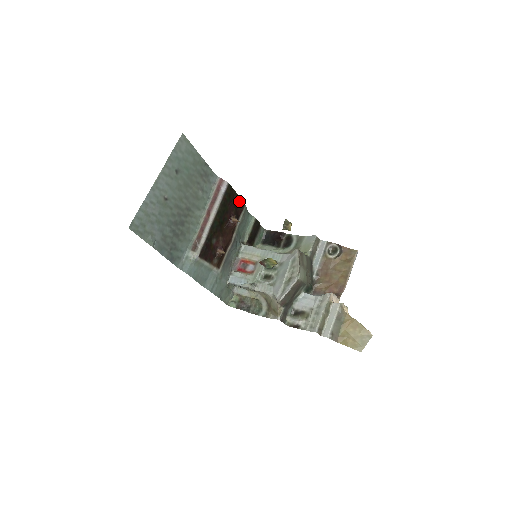
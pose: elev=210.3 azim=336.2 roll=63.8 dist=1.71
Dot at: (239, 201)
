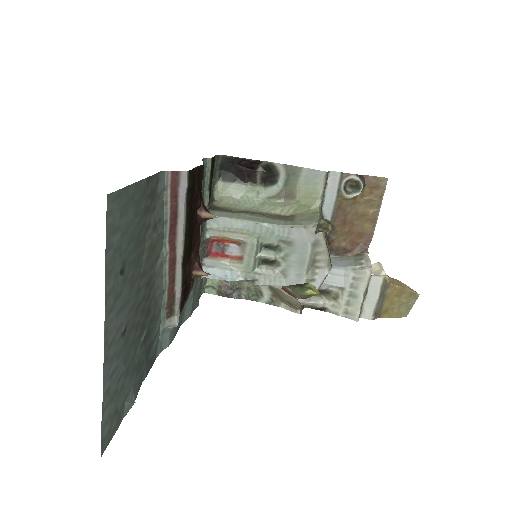
Dot at: (199, 172)
